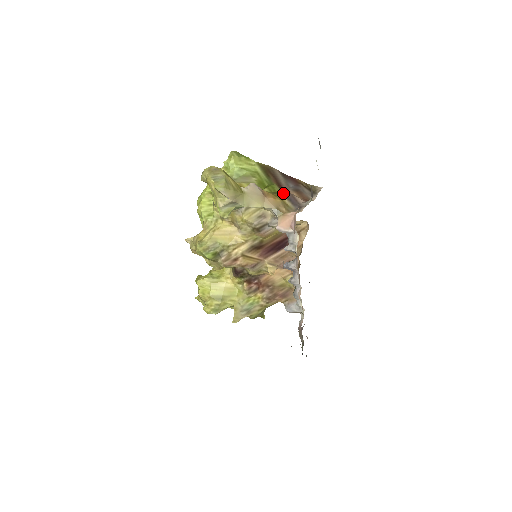
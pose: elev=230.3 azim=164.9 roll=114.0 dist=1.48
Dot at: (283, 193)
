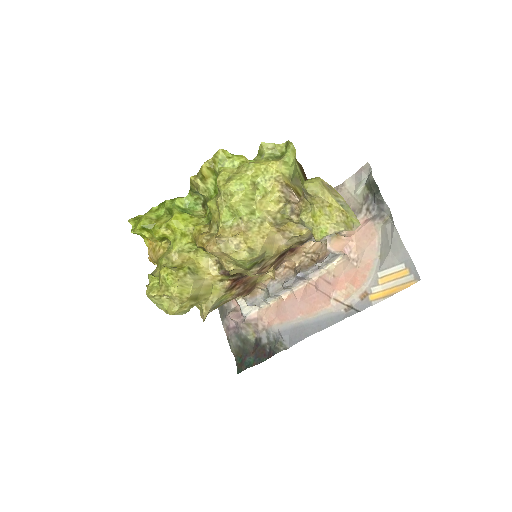
Dot at: occluded
